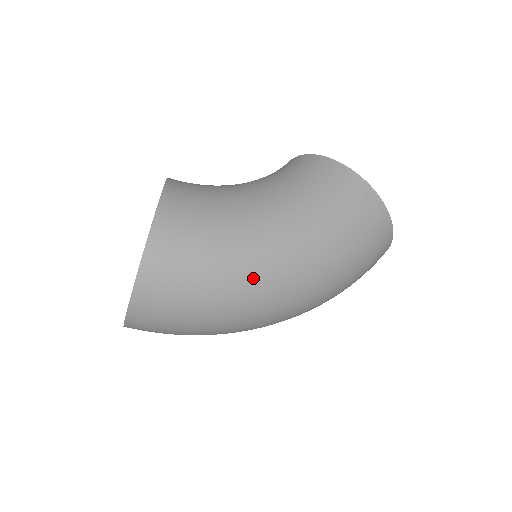
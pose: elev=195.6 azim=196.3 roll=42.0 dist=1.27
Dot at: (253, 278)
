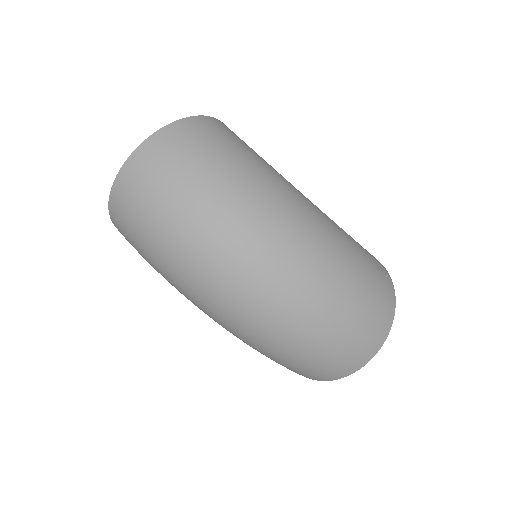
Dot at: (277, 185)
